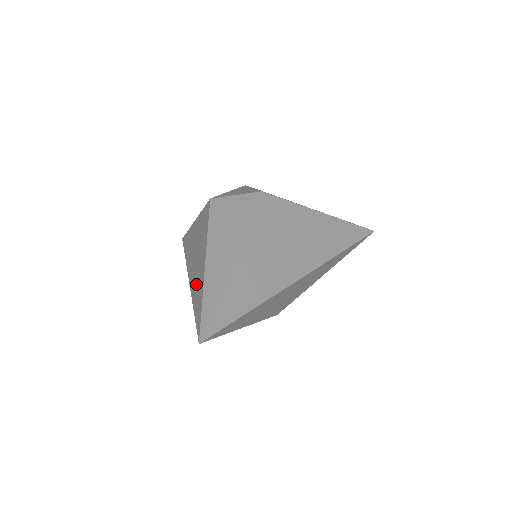
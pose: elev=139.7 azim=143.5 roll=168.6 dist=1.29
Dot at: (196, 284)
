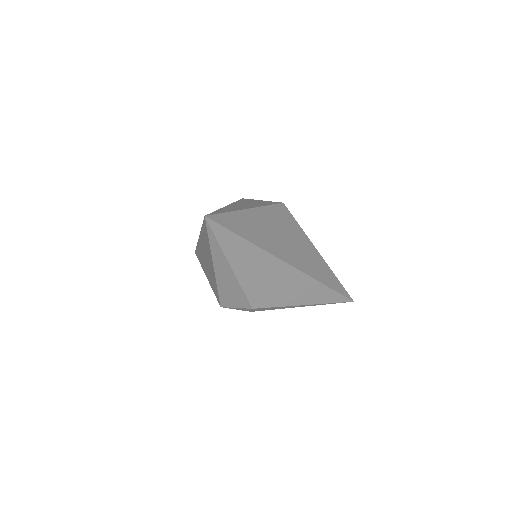
Dot at: occluded
